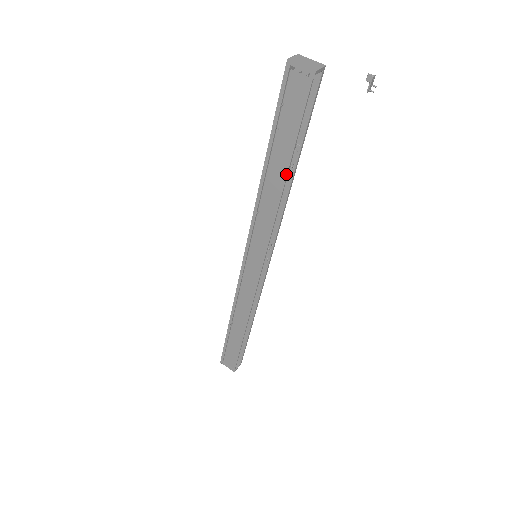
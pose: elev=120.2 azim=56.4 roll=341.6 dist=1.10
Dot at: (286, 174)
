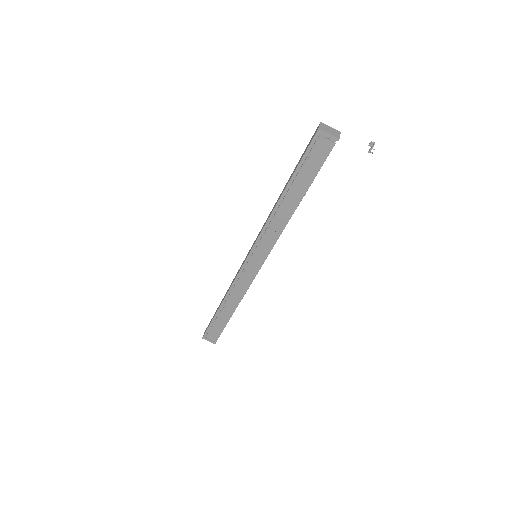
Dot at: occluded
